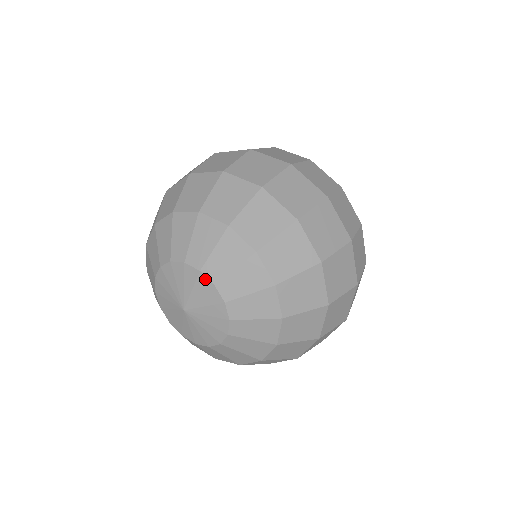
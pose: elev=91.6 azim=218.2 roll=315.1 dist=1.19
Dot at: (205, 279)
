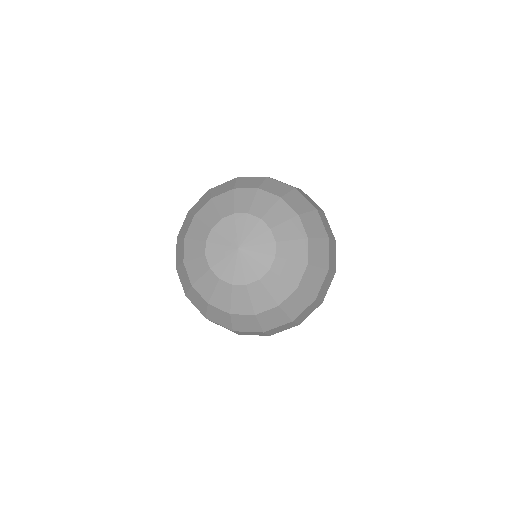
Dot at: (253, 217)
